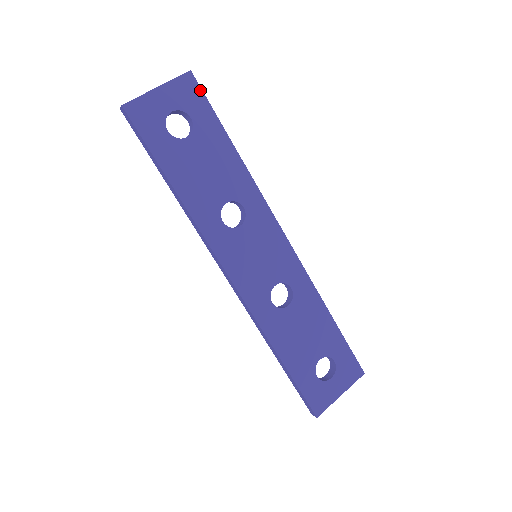
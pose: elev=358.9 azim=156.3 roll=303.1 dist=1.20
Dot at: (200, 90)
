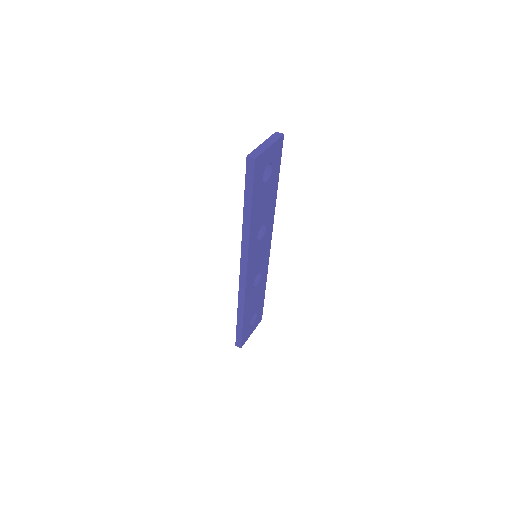
Dot at: occluded
